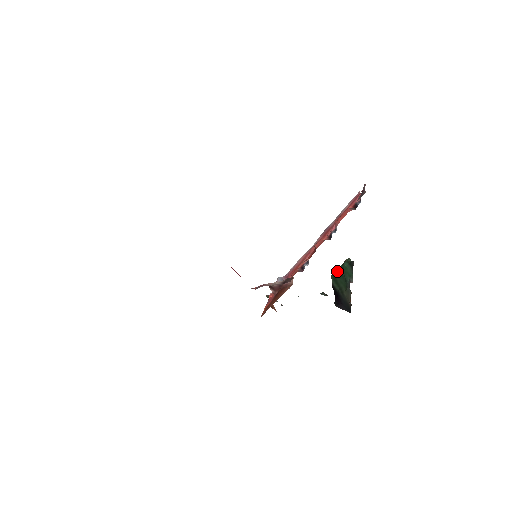
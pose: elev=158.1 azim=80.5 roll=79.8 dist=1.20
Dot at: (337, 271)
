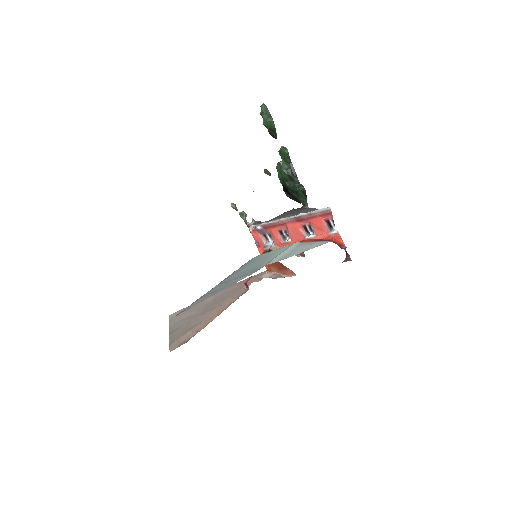
Dot at: (285, 178)
